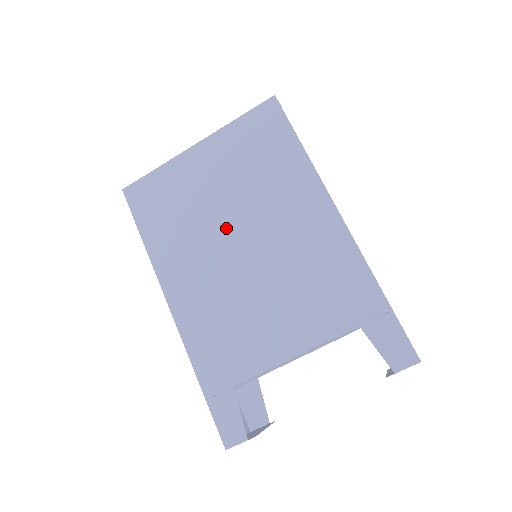
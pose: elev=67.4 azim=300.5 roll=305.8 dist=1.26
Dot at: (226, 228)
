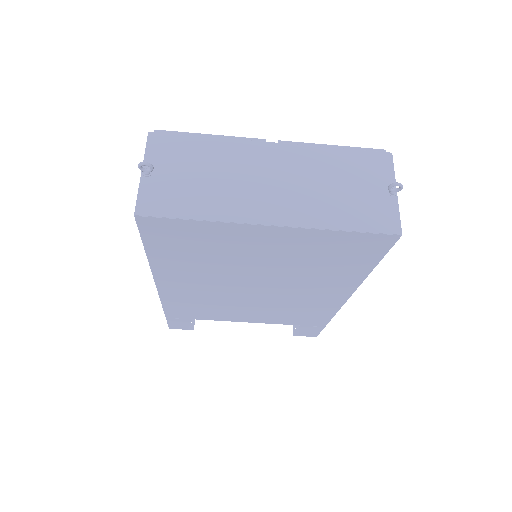
Dot at: (249, 278)
